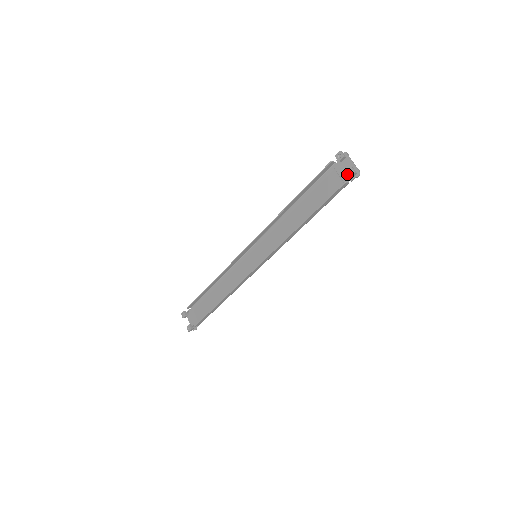
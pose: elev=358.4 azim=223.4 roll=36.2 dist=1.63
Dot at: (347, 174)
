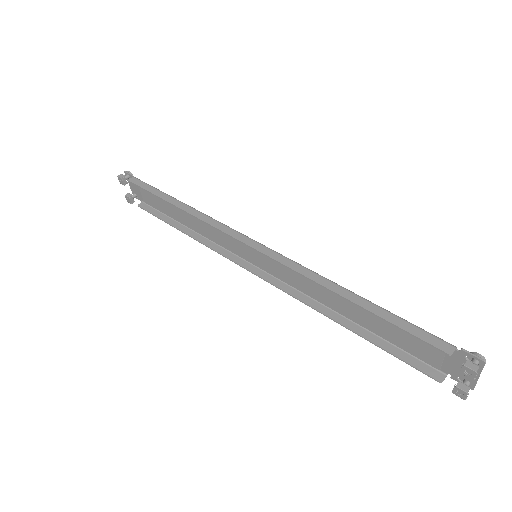
Dot at: (453, 389)
